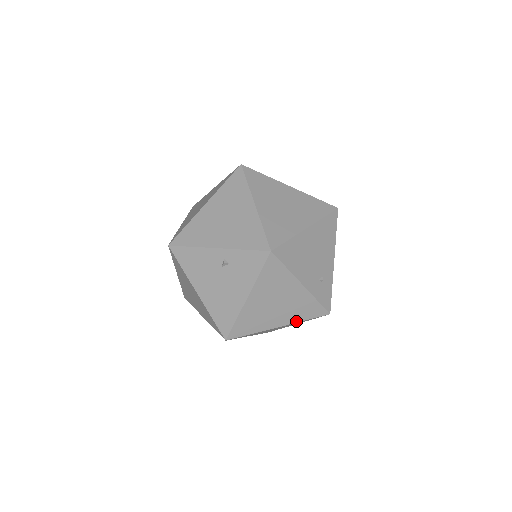
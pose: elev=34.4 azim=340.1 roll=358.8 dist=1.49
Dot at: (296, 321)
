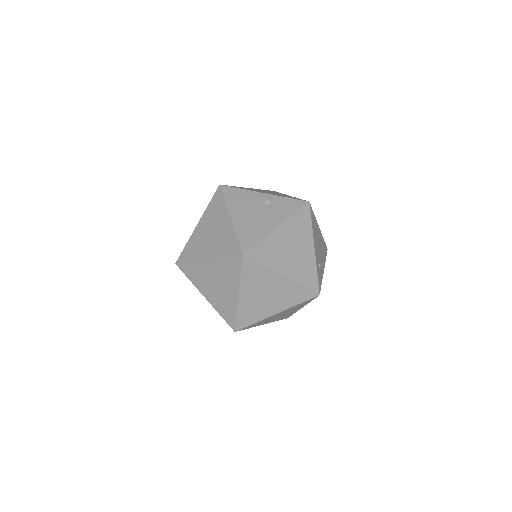
Dot at: (296, 281)
